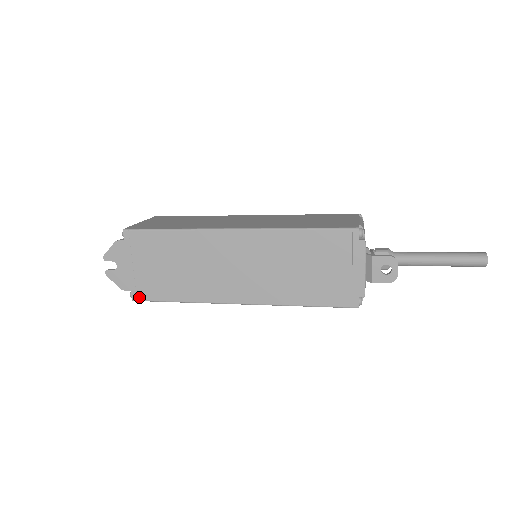
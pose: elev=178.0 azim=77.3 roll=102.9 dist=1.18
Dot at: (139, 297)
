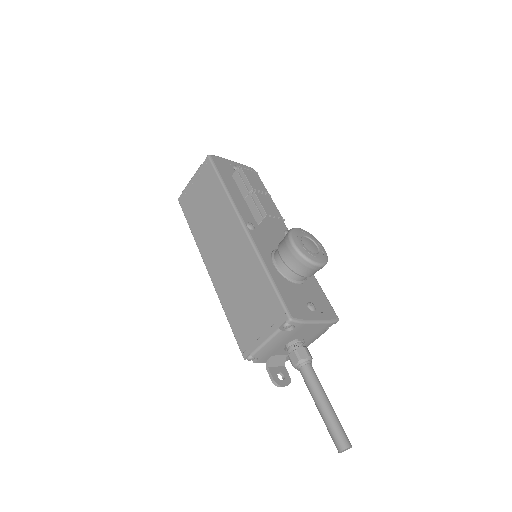
Dot at: occluded
